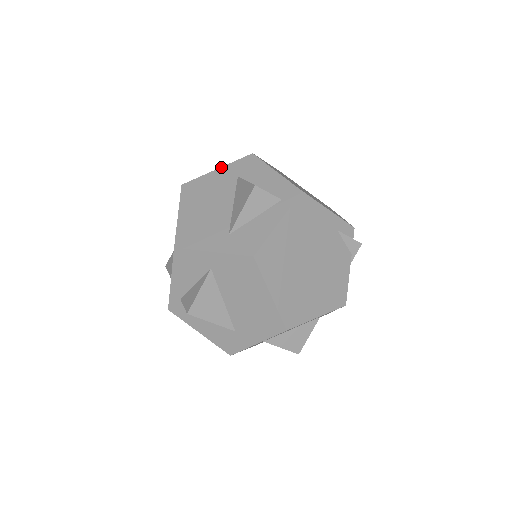
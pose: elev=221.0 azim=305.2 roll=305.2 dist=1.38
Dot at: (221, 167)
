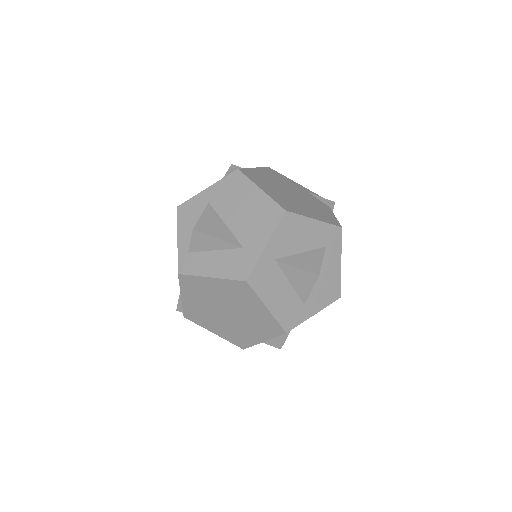
Dot at: occluded
